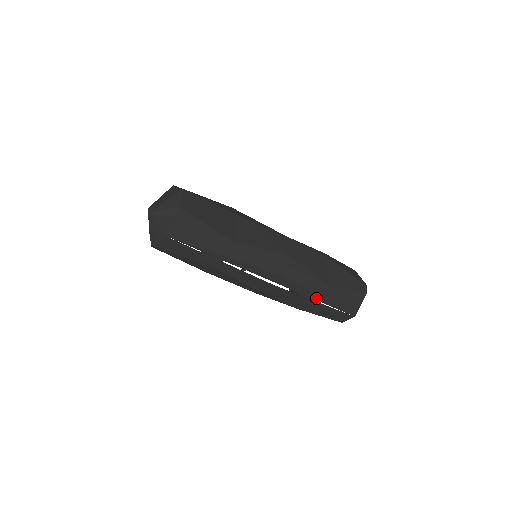
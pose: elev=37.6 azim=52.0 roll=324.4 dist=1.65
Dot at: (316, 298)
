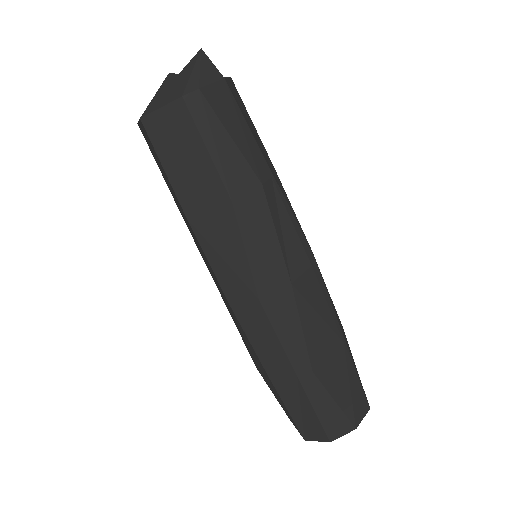
Dot at: (340, 336)
